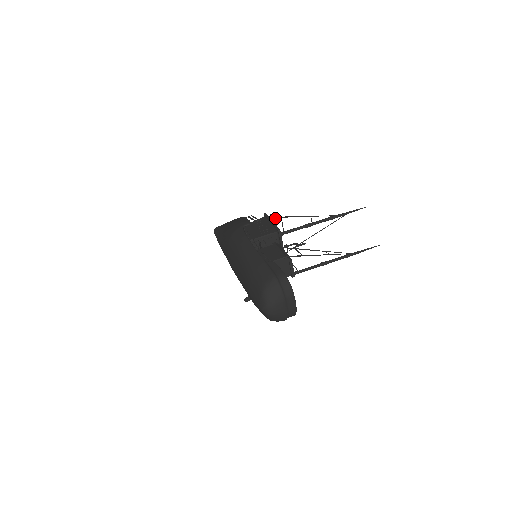
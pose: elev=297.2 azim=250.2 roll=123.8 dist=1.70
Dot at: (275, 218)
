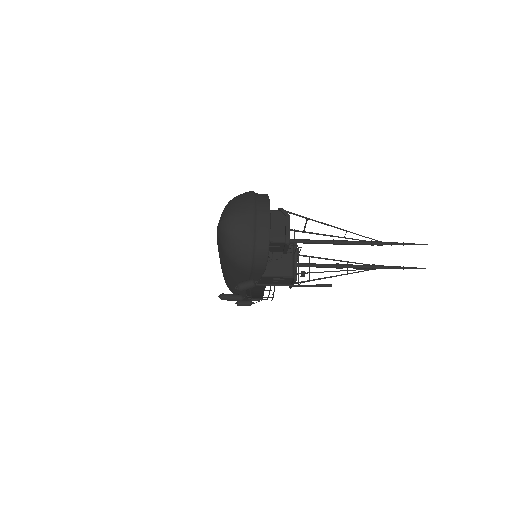
Dot at: (300, 249)
